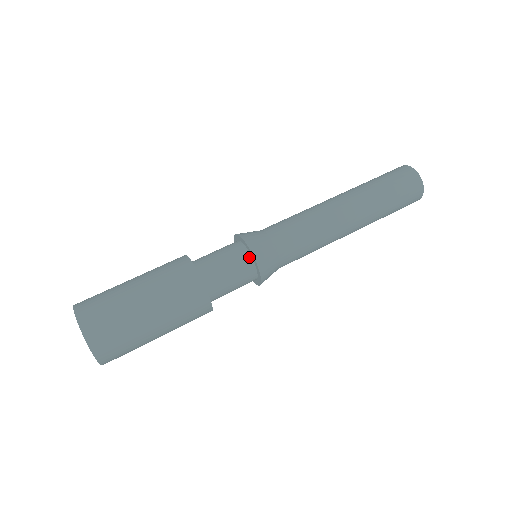
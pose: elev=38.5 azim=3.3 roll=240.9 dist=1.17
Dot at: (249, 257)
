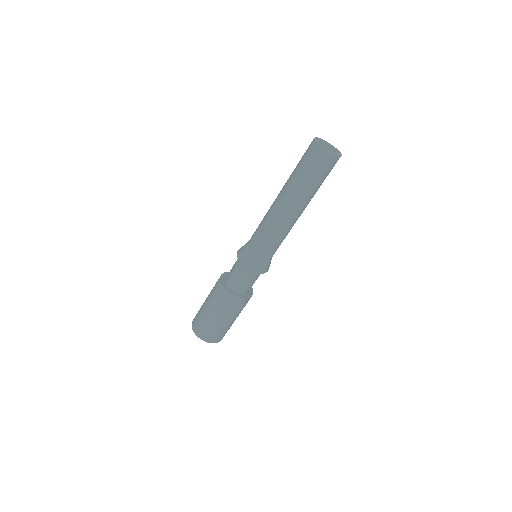
Dot at: occluded
